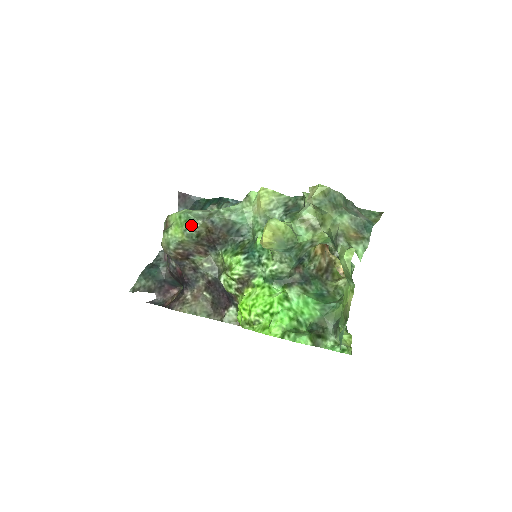
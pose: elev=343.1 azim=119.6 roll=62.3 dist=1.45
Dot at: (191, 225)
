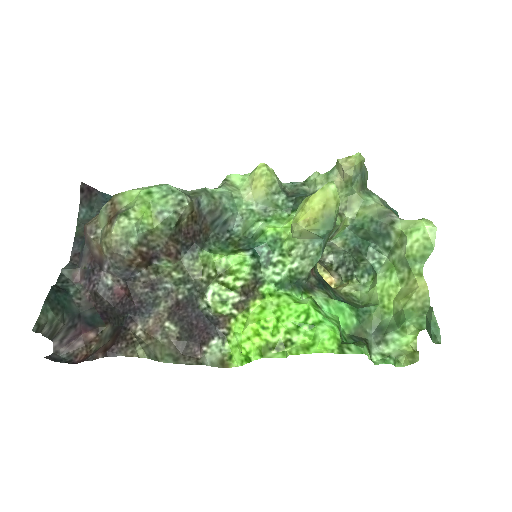
Dot at: (174, 203)
